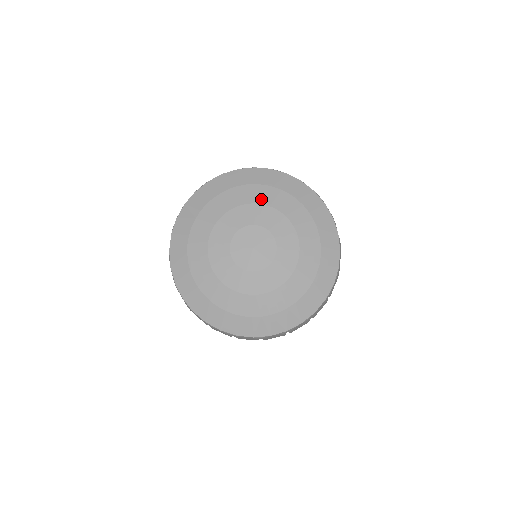
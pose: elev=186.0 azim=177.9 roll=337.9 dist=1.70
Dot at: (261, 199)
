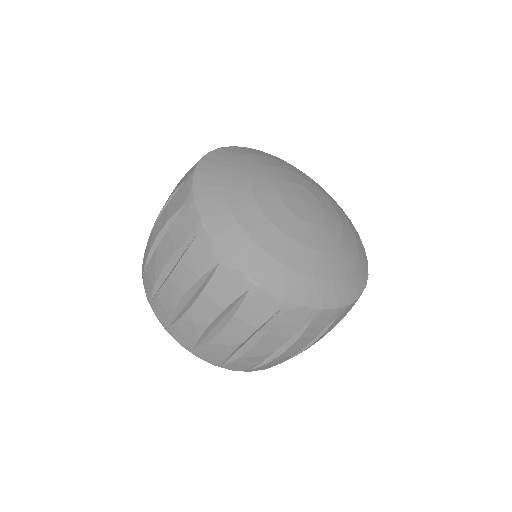
Dot at: (278, 164)
